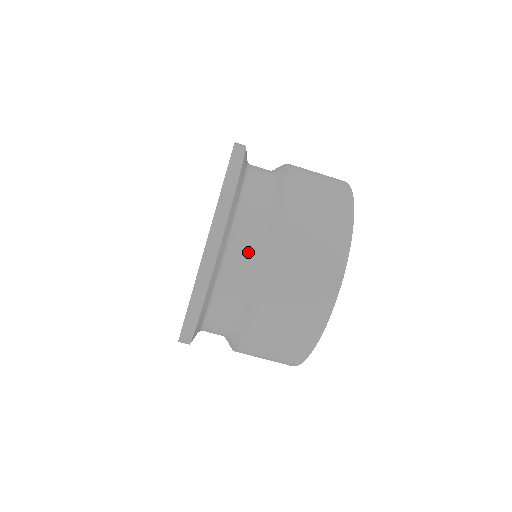
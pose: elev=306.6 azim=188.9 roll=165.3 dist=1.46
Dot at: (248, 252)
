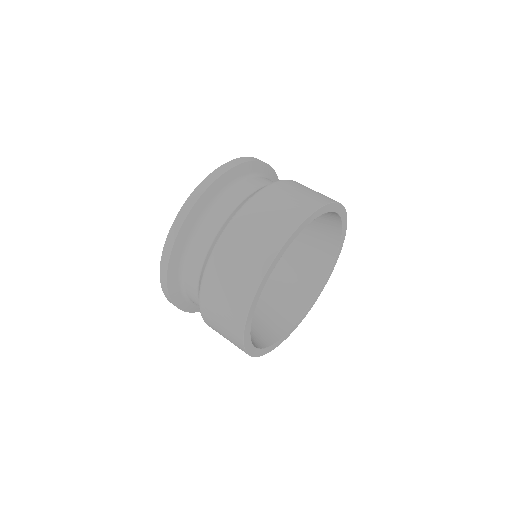
Dot at: (246, 191)
